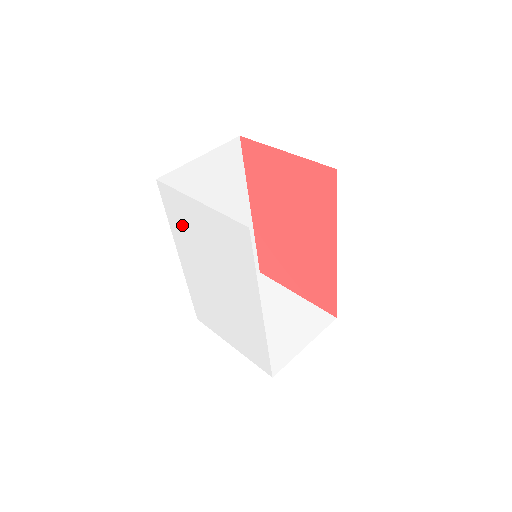
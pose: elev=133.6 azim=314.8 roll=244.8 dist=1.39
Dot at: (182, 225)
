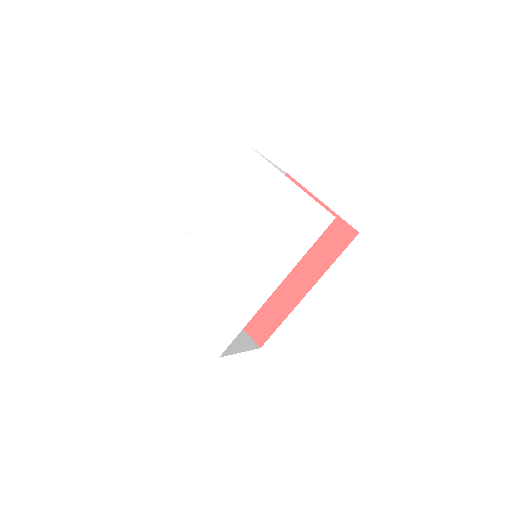
Dot at: (243, 191)
